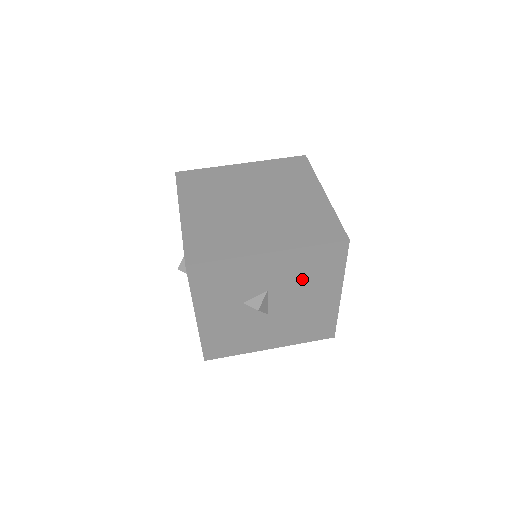
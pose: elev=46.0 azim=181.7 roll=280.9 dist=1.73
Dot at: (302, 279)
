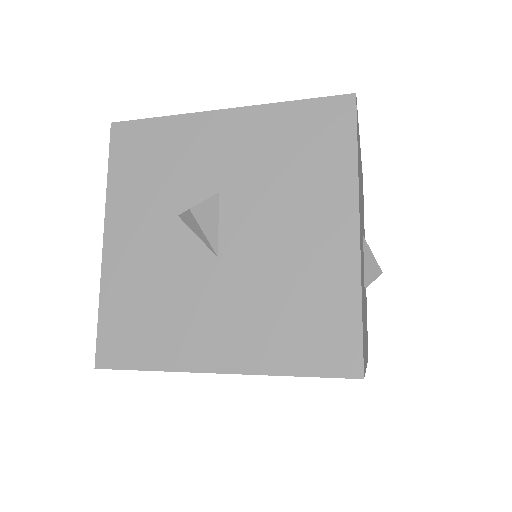
Dot at: (278, 174)
